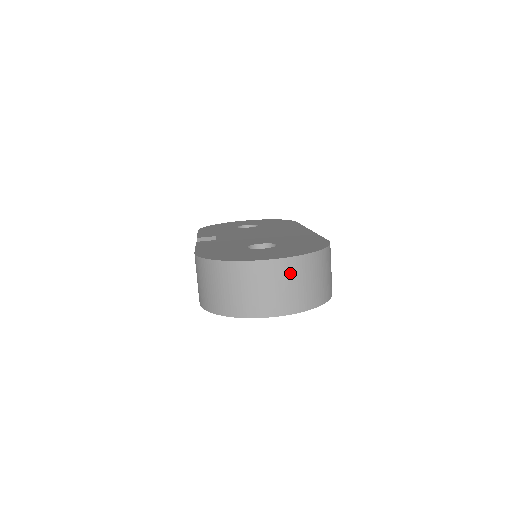
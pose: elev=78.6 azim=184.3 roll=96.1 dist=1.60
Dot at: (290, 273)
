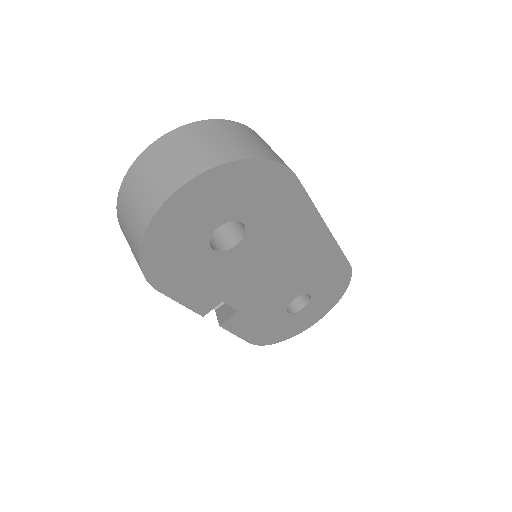
Dot at: (176, 143)
